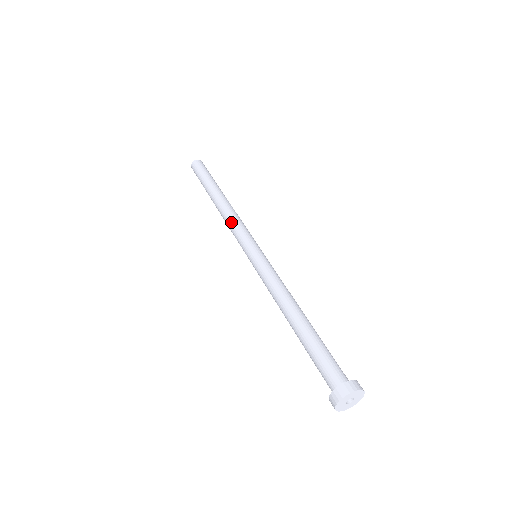
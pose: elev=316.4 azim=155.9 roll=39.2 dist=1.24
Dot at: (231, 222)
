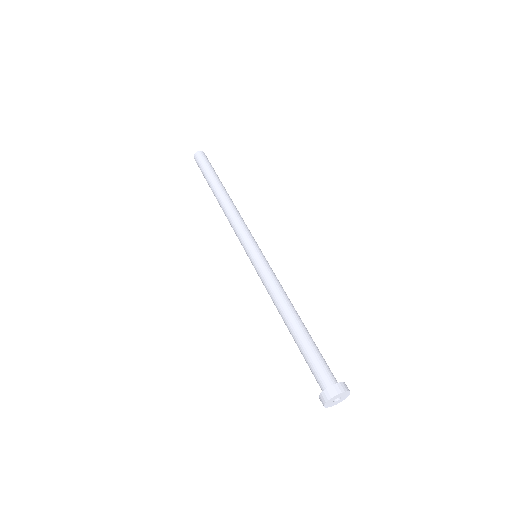
Dot at: (234, 219)
